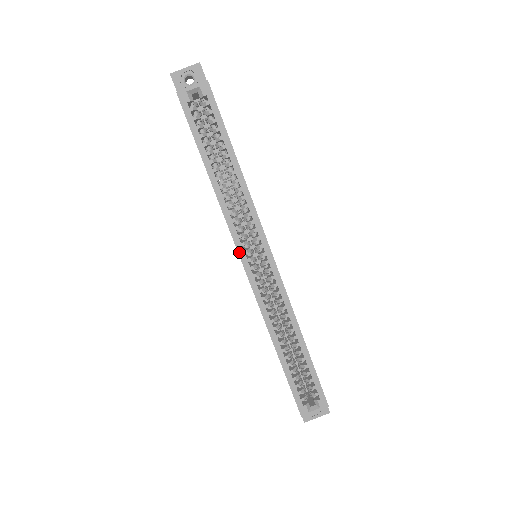
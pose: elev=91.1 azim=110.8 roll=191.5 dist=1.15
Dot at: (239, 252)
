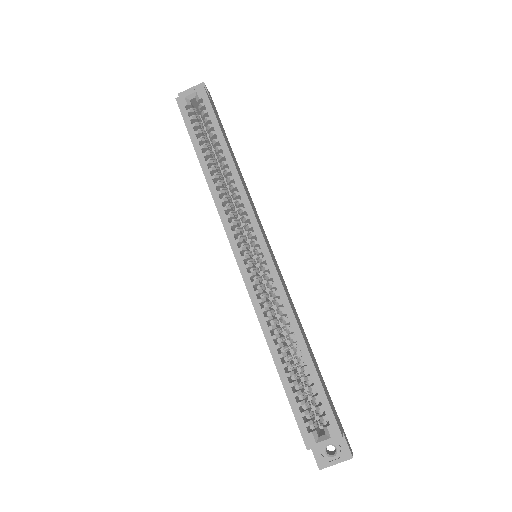
Dot at: (230, 241)
